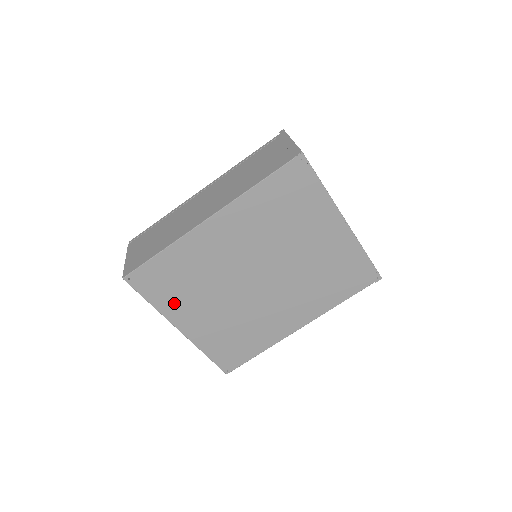
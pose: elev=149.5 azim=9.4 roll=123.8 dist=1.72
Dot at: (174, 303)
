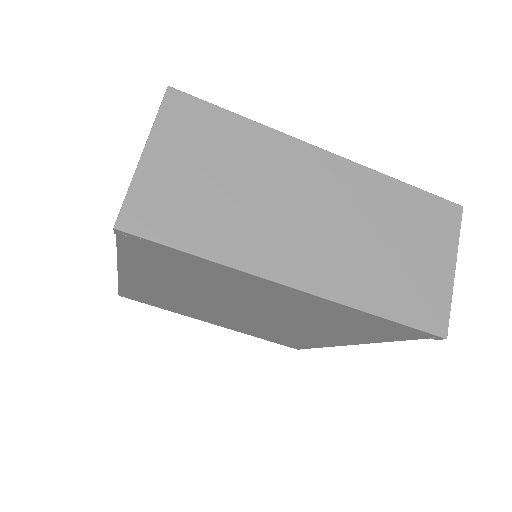
Dot at: (181, 311)
